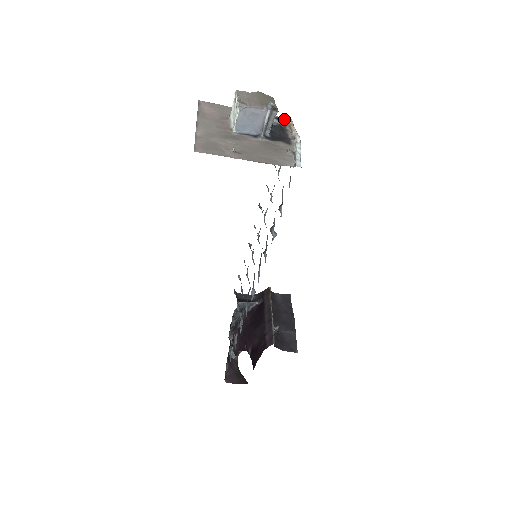
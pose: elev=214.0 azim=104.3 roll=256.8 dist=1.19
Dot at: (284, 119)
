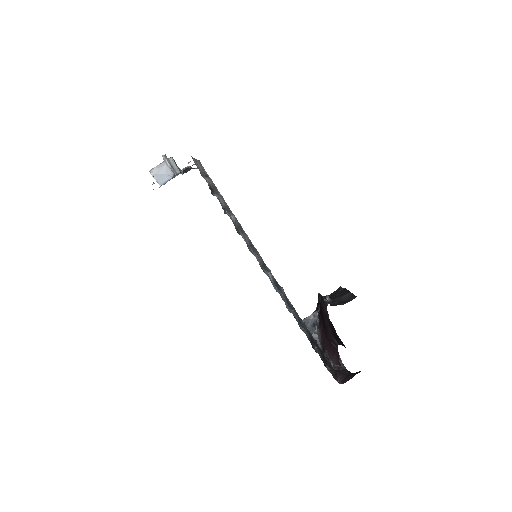
Dot at: occluded
